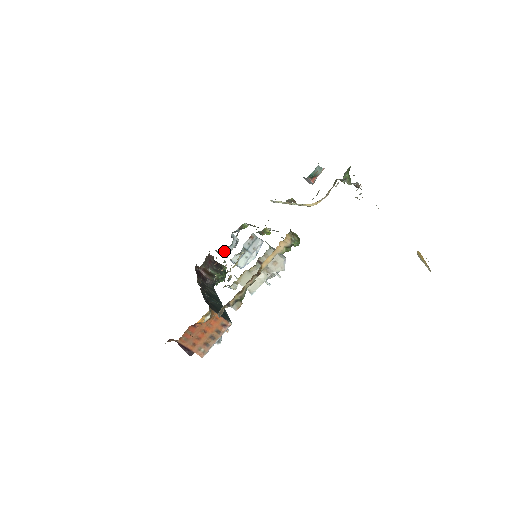
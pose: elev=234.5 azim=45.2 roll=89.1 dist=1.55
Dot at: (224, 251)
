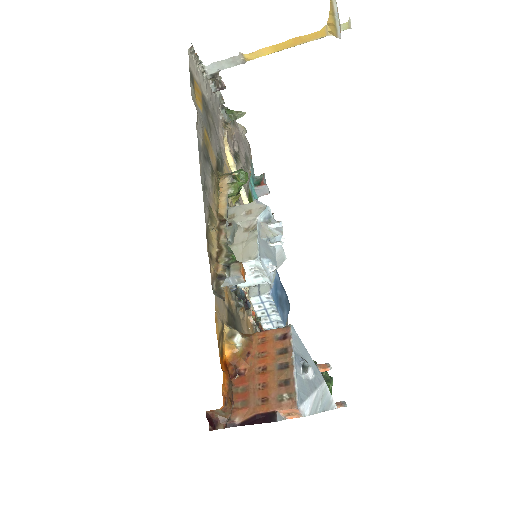
Dot at: (269, 329)
